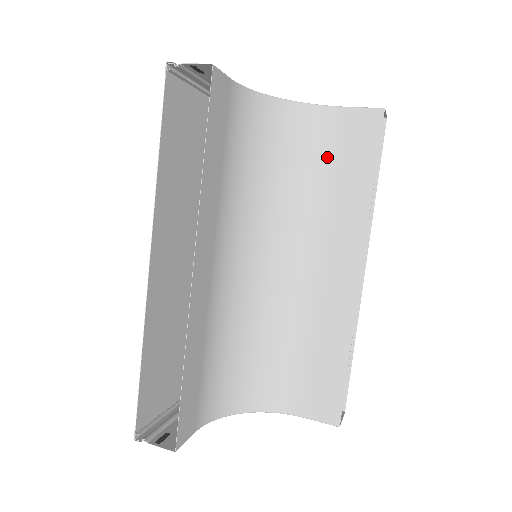
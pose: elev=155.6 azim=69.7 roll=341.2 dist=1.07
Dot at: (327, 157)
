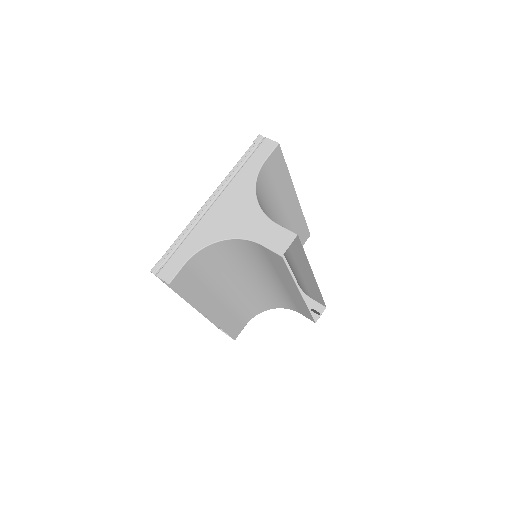
Dot at: (263, 257)
